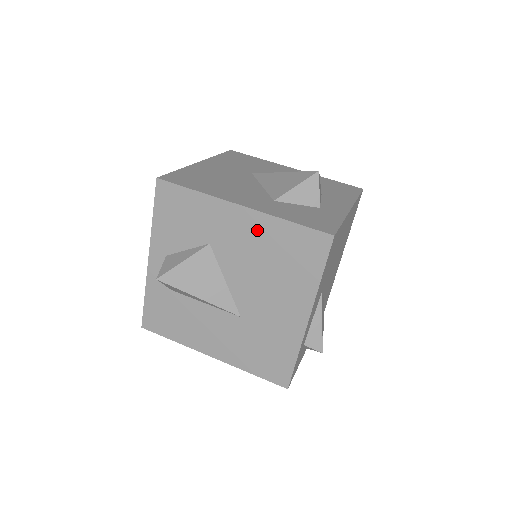
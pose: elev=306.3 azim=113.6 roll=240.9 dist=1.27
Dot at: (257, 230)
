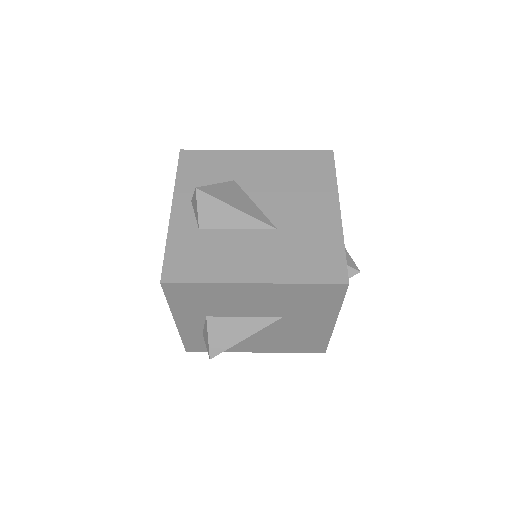
Dot at: (274, 161)
